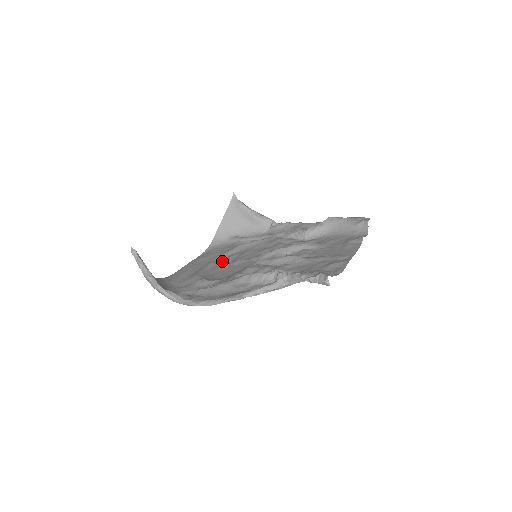
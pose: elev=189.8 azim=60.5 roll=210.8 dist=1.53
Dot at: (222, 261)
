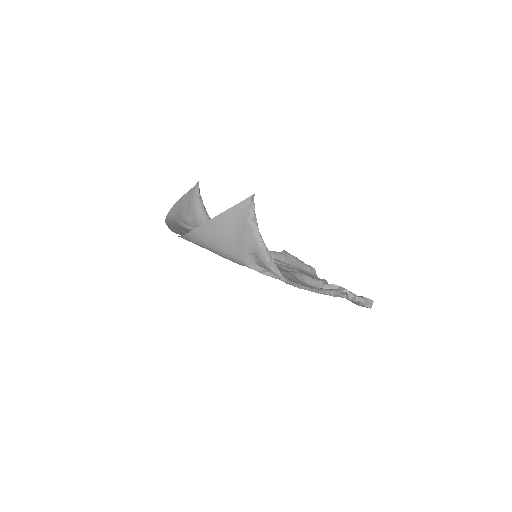
Dot at: occluded
